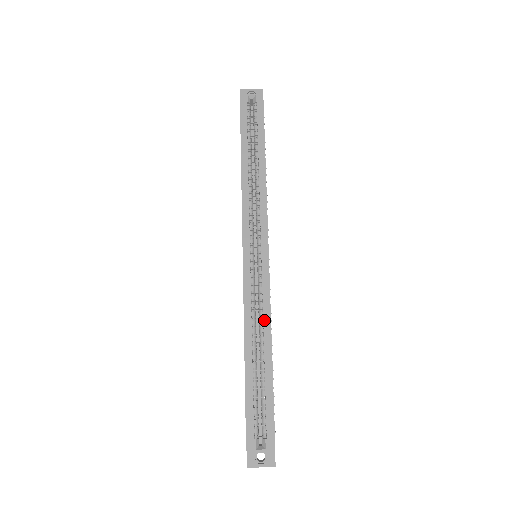
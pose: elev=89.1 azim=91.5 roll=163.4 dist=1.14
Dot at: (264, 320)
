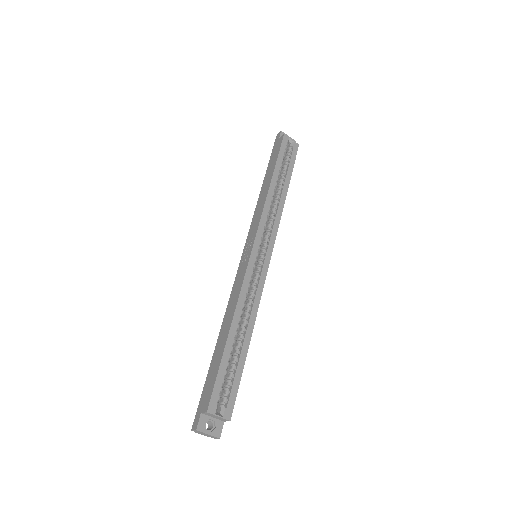
Dot at: (253, 308)
